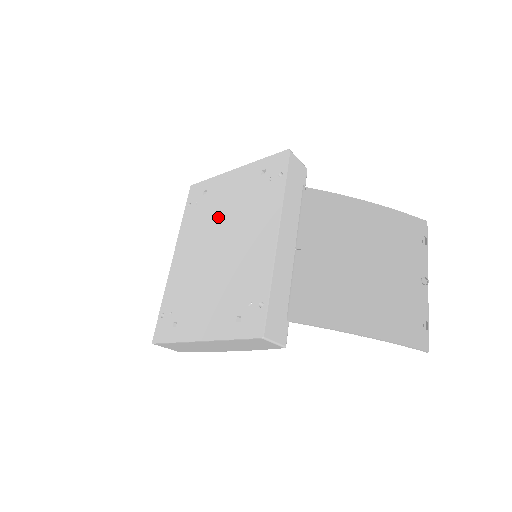
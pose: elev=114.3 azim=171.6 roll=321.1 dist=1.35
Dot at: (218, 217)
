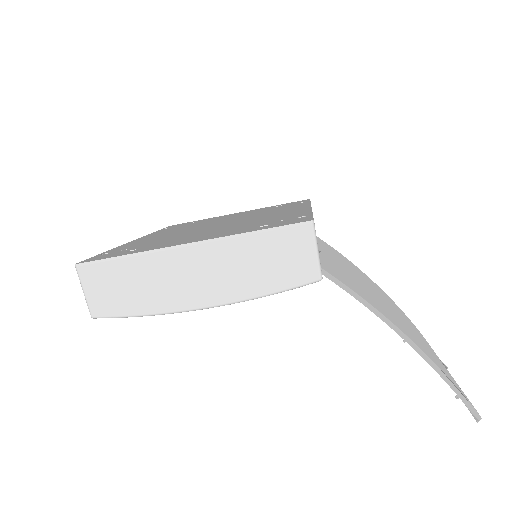
Dot at: (216, 221)
